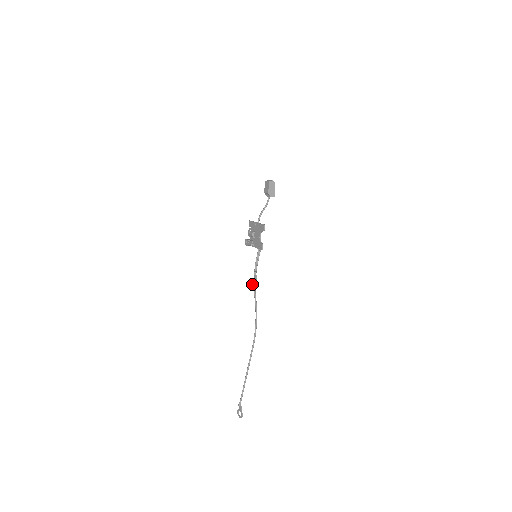
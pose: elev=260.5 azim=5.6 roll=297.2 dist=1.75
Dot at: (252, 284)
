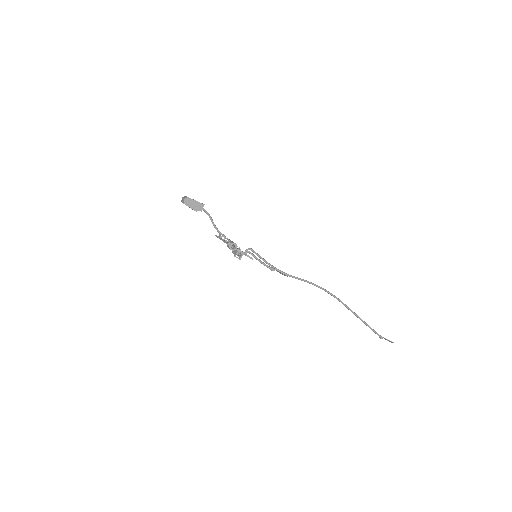
Dot at: occluded
